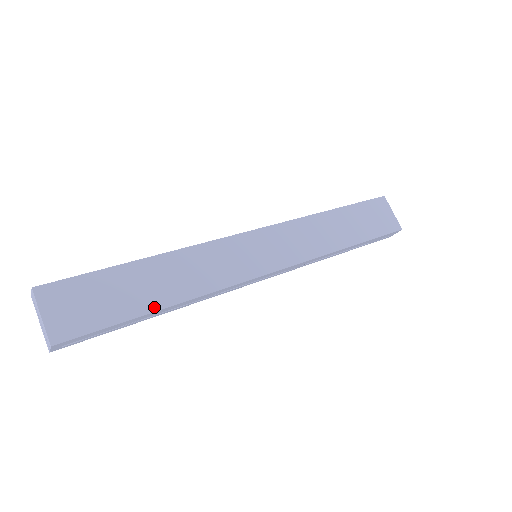
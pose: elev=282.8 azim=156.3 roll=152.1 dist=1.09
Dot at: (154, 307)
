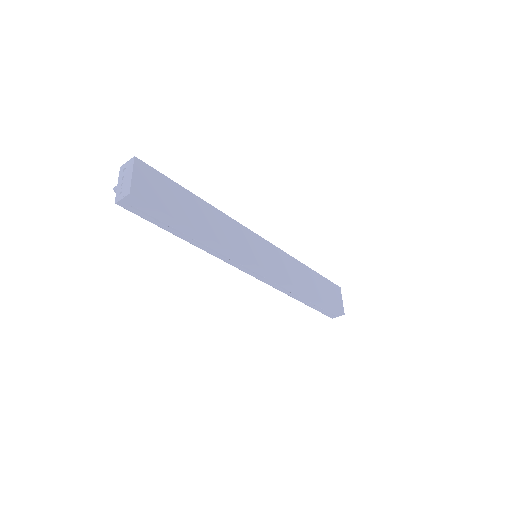
Dot at: (194, 226)
